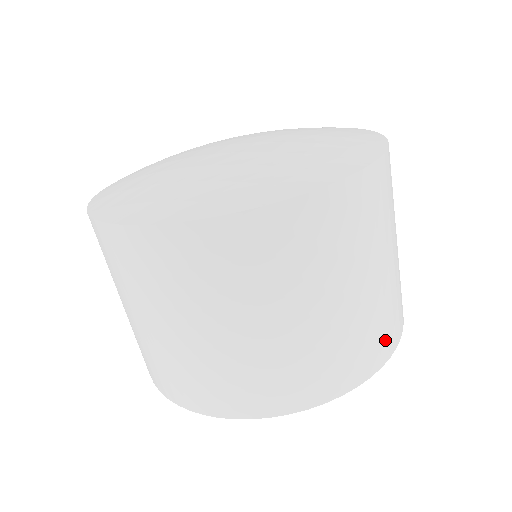
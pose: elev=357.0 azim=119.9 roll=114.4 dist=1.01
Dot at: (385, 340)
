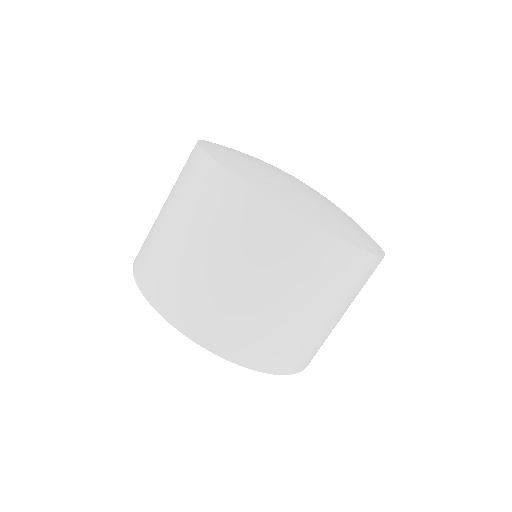
Dot at: (222, 336)
